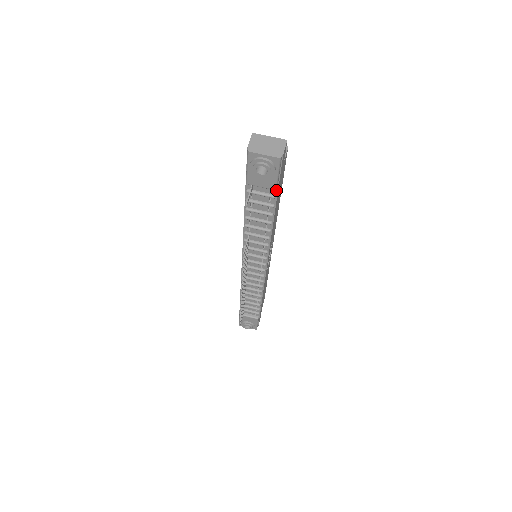
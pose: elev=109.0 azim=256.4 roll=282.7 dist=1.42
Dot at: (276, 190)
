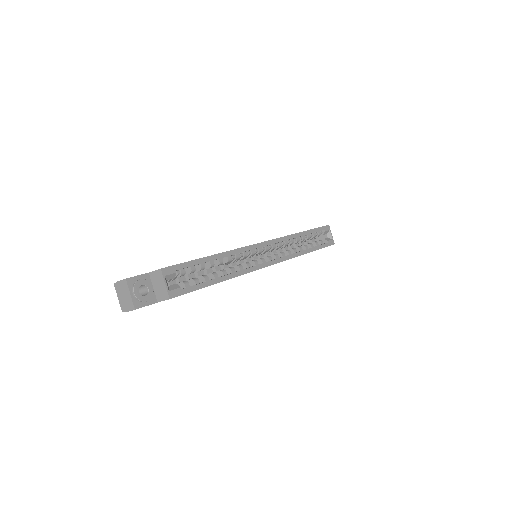
Dot at: occluded
